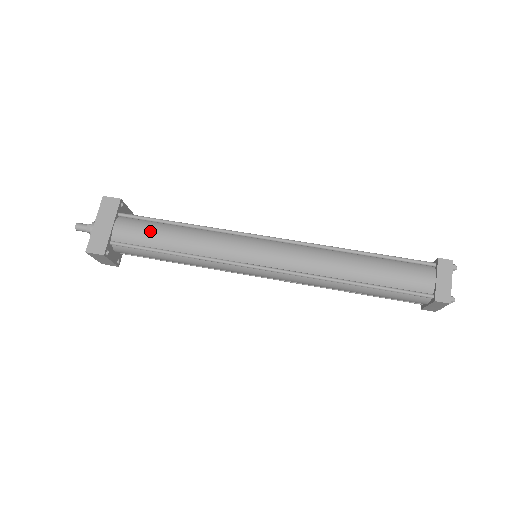
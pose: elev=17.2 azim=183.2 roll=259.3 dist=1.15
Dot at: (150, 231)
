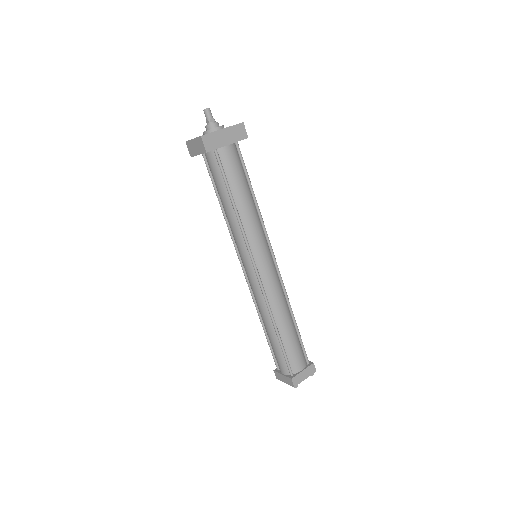
Dot at: (239, 176)
